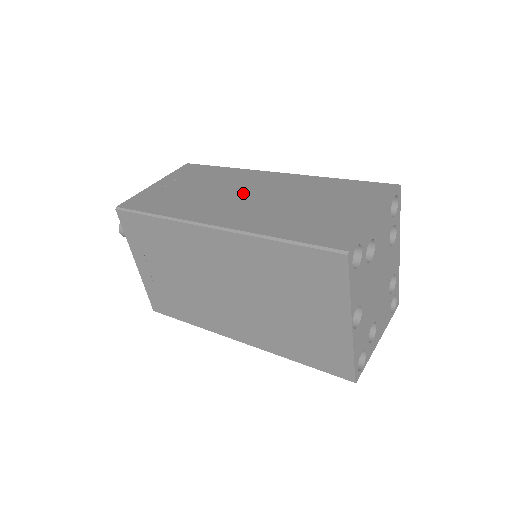
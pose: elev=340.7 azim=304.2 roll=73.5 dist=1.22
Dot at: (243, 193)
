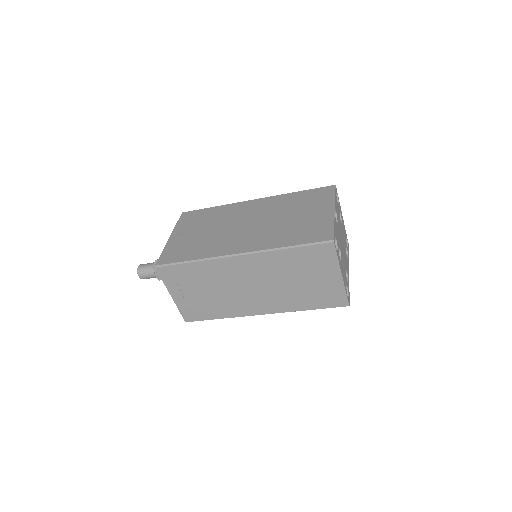
Dot at: occluded
